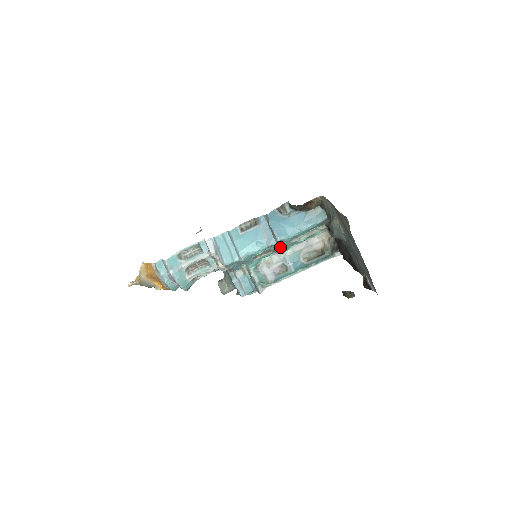
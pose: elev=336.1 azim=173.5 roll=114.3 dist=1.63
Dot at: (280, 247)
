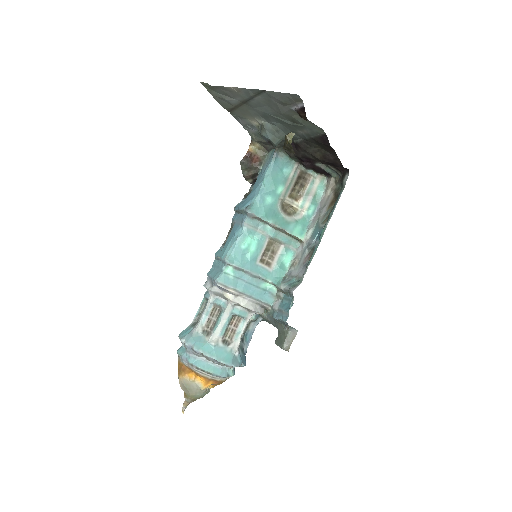
Dot at: (262, 220)
